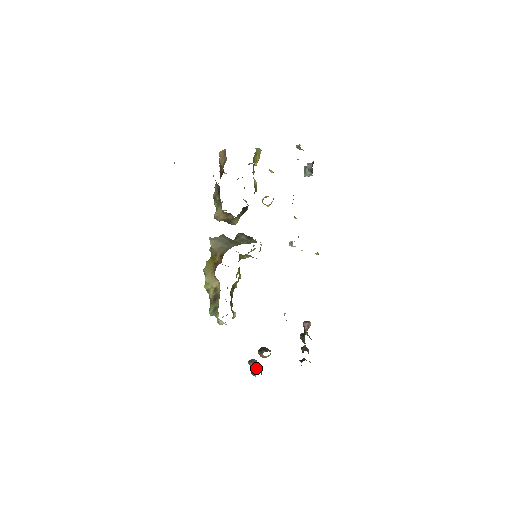
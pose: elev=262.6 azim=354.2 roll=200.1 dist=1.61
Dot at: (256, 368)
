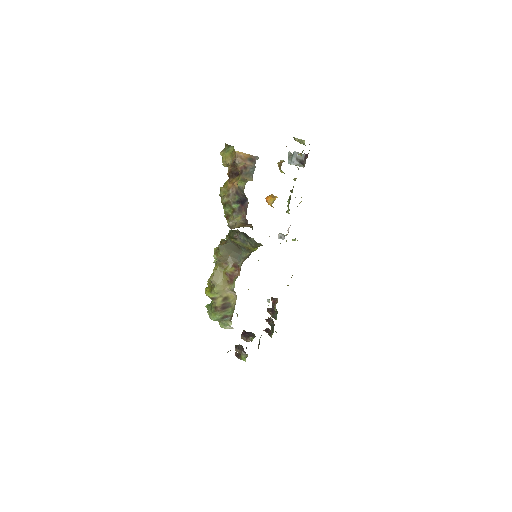
Dot at: (245, 353)
